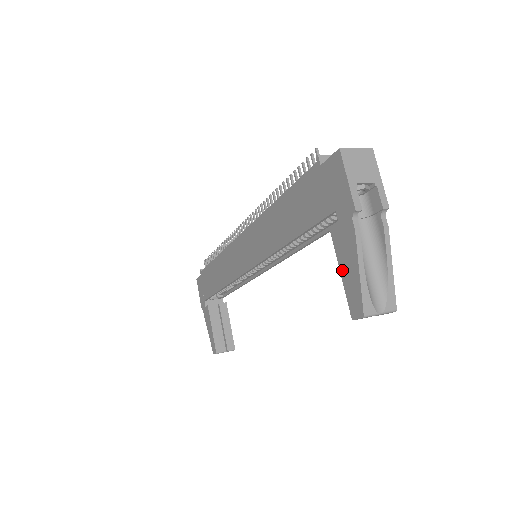
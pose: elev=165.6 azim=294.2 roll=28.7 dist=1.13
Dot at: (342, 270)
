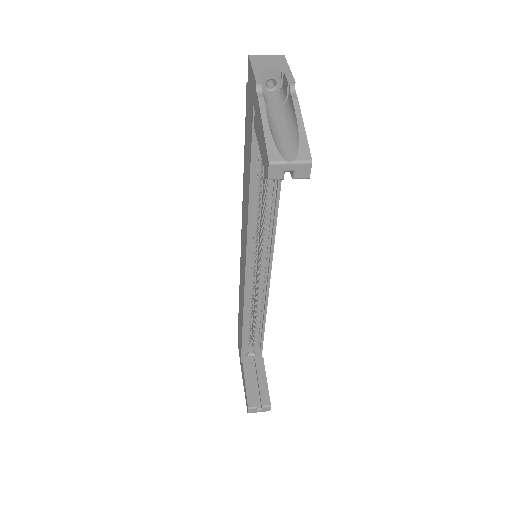
Dot at: (260, 147)
